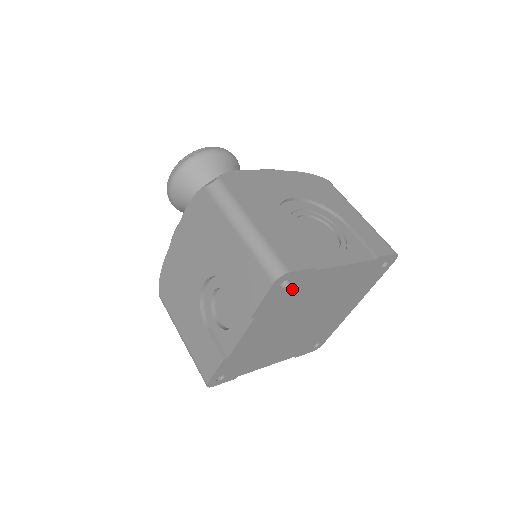
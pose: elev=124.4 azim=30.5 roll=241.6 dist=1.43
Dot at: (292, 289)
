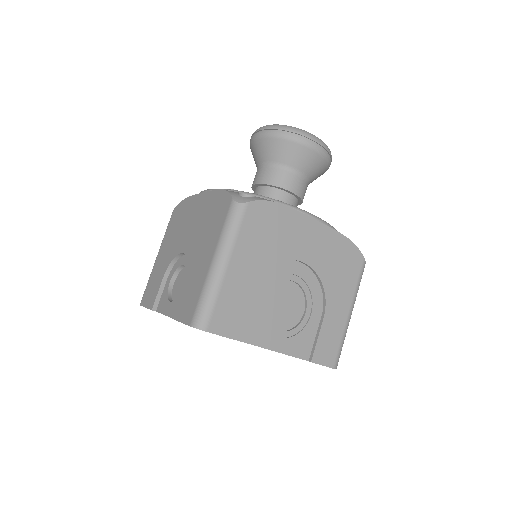
Dot at: occluded
